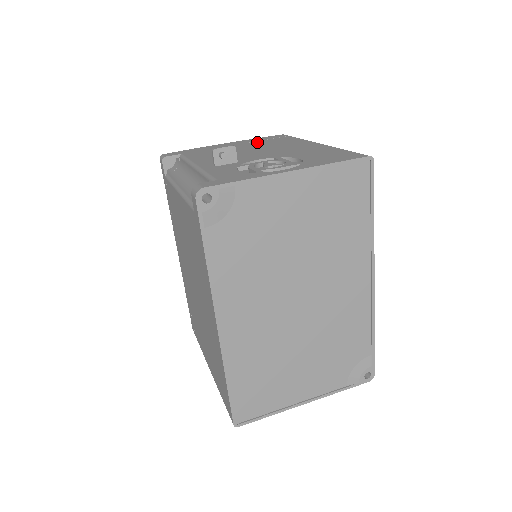
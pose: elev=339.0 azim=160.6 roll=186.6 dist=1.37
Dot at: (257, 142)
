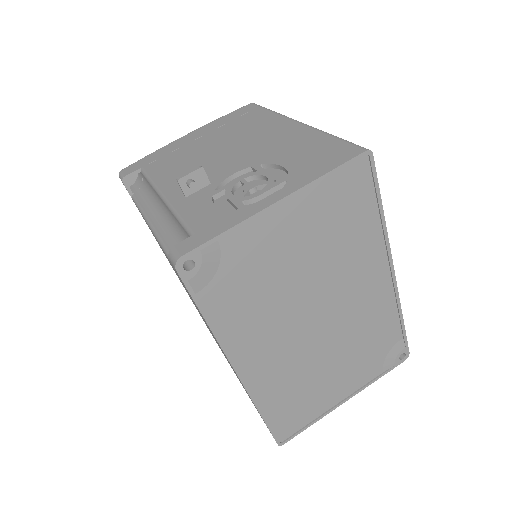
Dot at: (224, 128)
